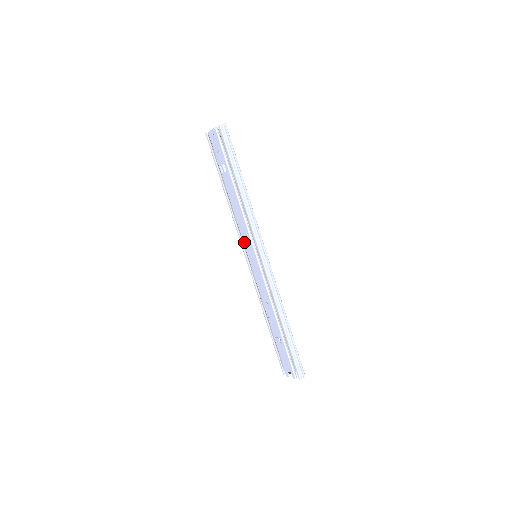
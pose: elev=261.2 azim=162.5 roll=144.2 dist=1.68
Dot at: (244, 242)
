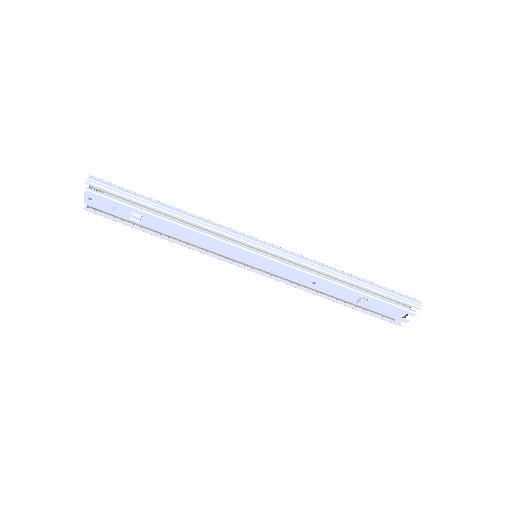
Dot at: (231, 257)
